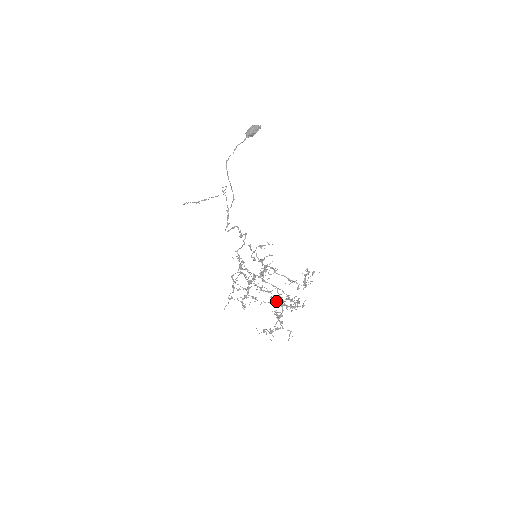
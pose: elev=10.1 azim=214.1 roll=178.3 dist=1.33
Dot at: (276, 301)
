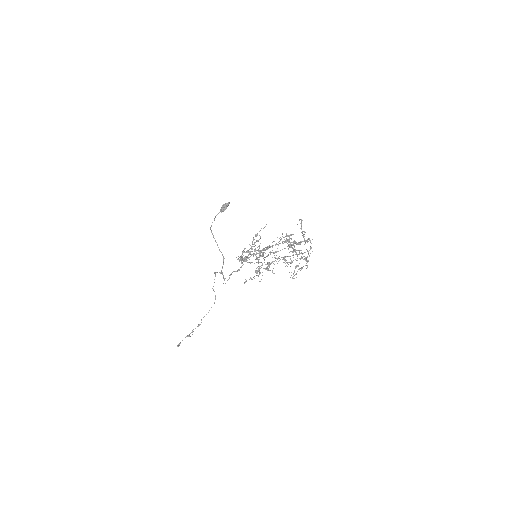
Dot at: occluded
